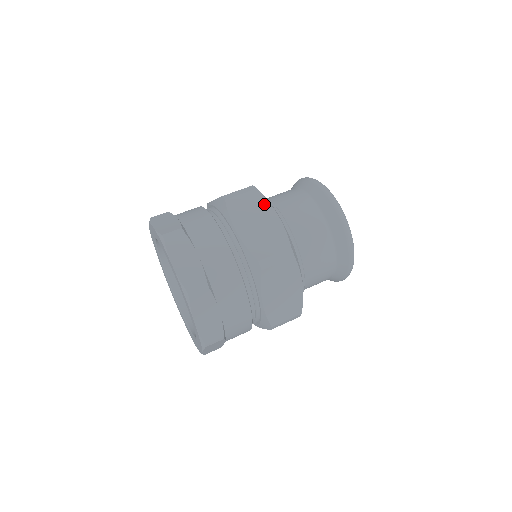
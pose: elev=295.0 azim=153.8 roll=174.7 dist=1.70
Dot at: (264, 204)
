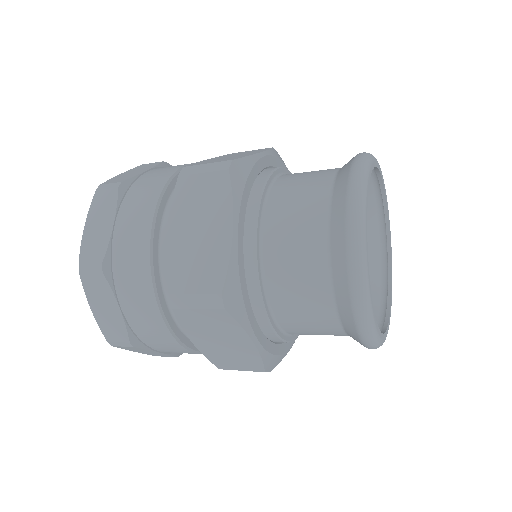
Dot at: (262, 150)
